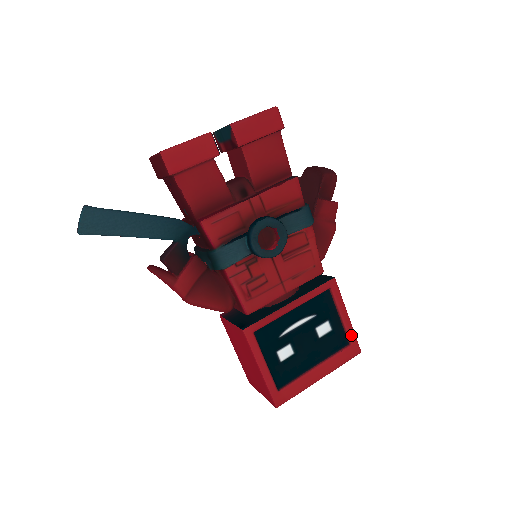
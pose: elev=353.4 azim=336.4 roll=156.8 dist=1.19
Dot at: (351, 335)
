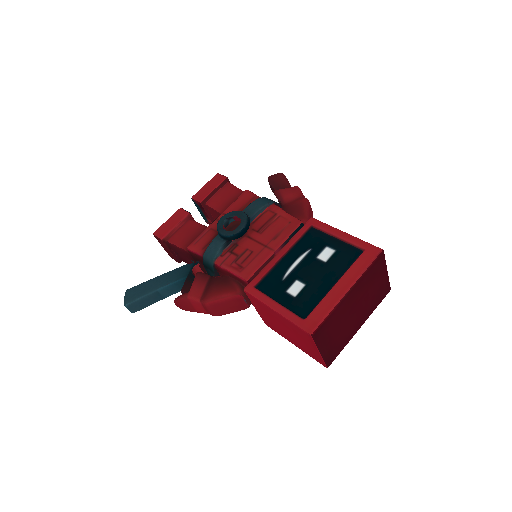
Dot at: (358, 243)
